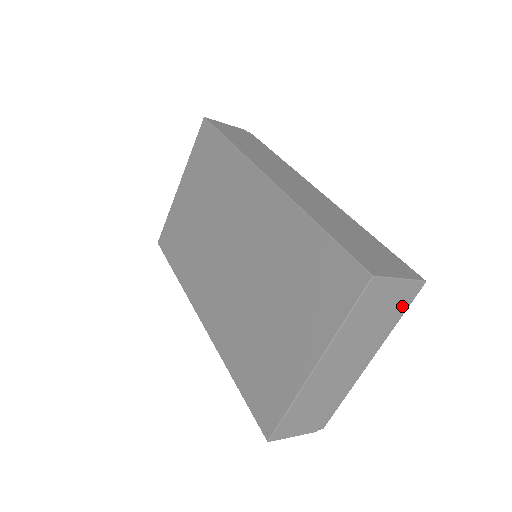
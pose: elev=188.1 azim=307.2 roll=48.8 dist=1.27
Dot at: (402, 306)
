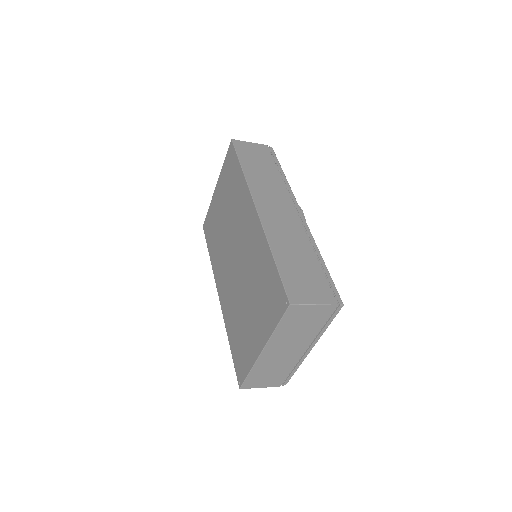
Dot at: (326, 319)
